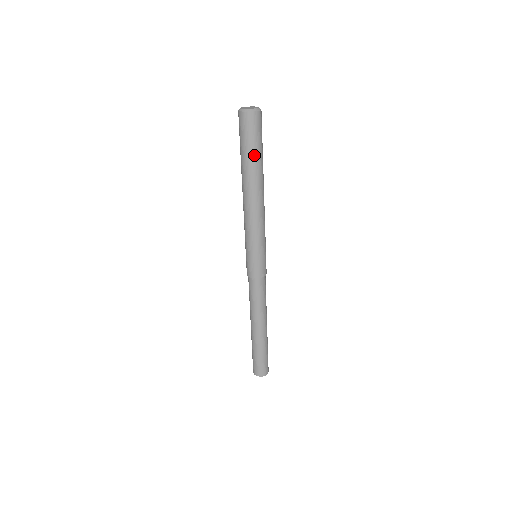
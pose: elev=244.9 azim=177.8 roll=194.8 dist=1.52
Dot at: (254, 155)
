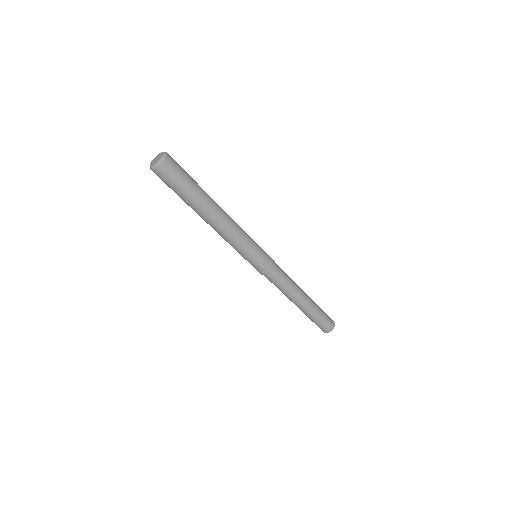
Dot at: (195, 186)
